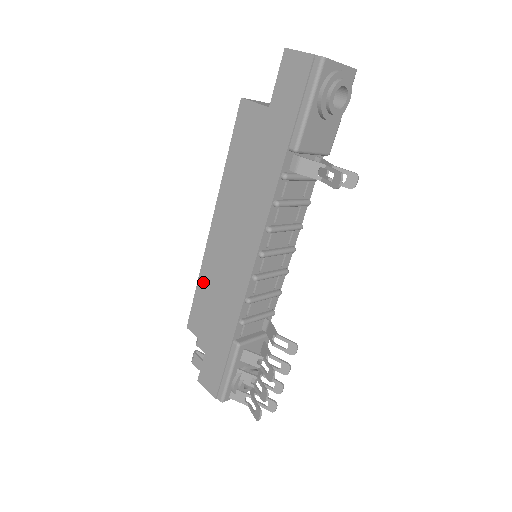
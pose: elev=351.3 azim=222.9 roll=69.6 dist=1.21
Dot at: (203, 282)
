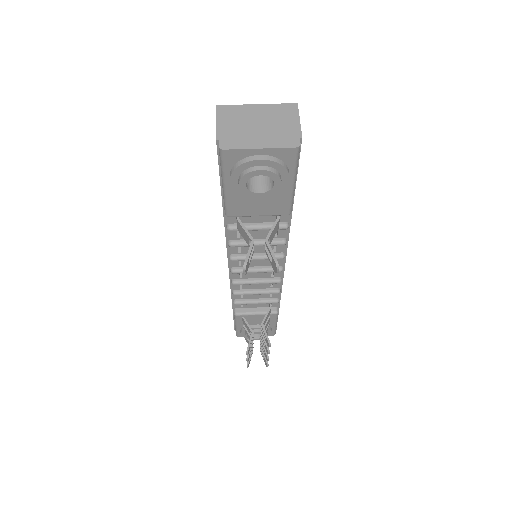
Dot at: occluded
